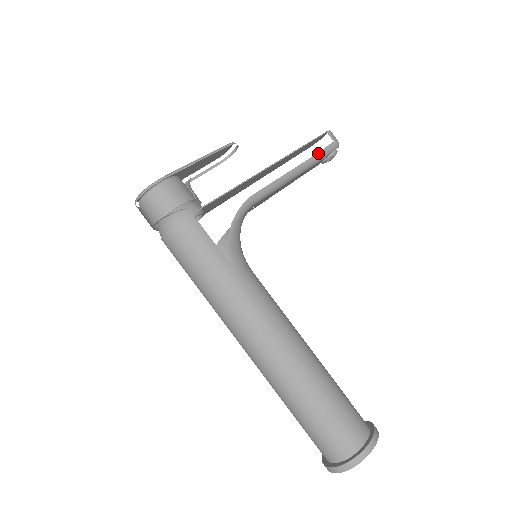
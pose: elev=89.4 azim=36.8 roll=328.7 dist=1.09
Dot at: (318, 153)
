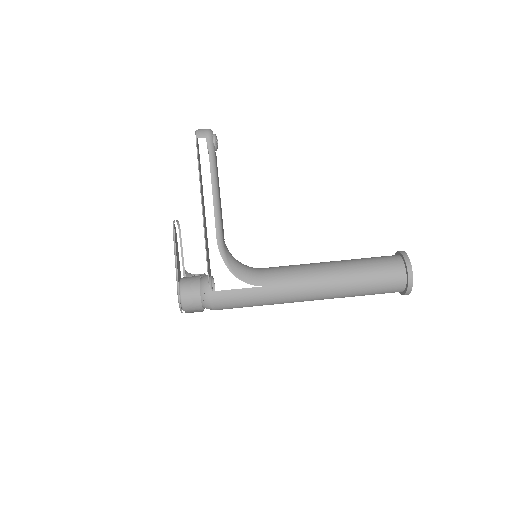
Dot at: (209, 160)
